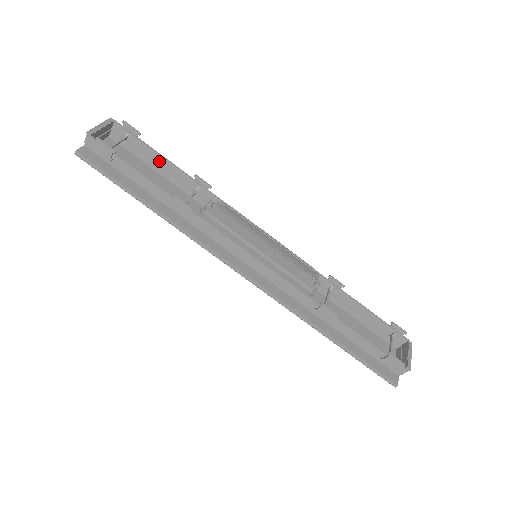
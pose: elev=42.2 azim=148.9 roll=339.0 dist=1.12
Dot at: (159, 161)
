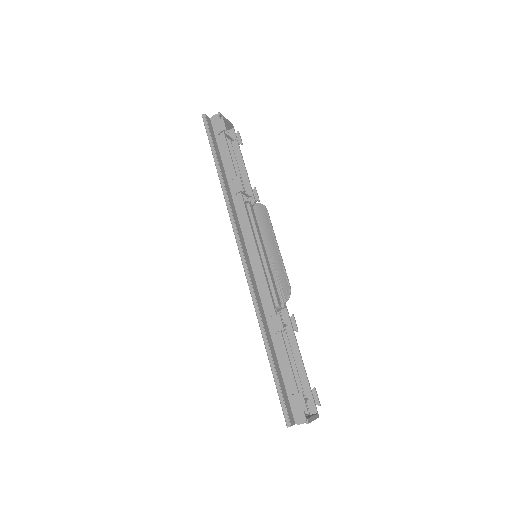
Dot at: (240, 165)
